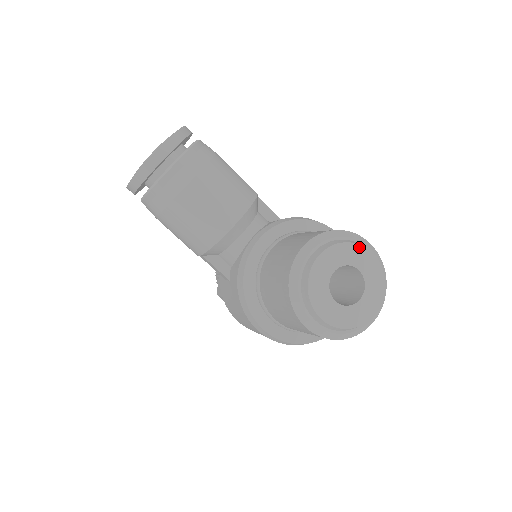
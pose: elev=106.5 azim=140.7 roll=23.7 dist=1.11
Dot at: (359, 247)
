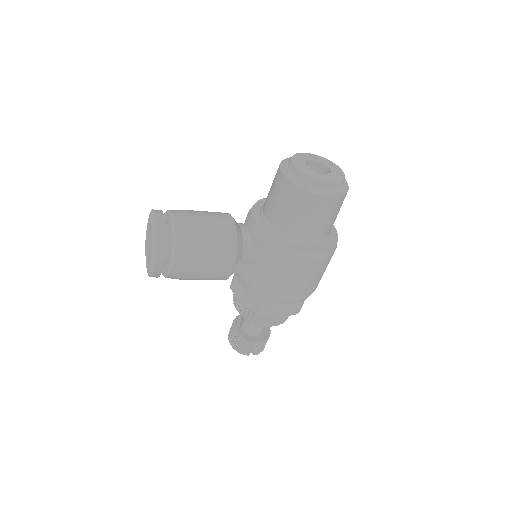
Dot at: (301, 154)
